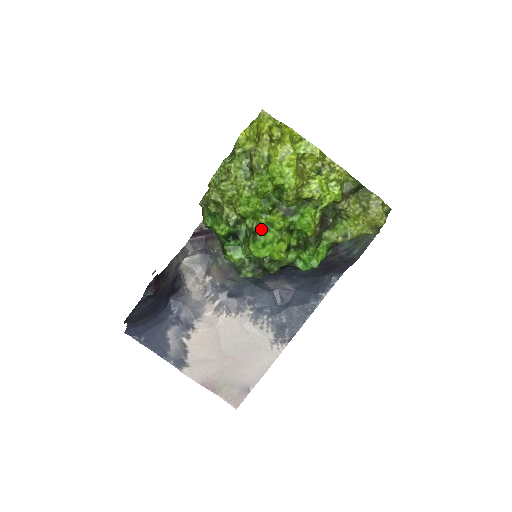
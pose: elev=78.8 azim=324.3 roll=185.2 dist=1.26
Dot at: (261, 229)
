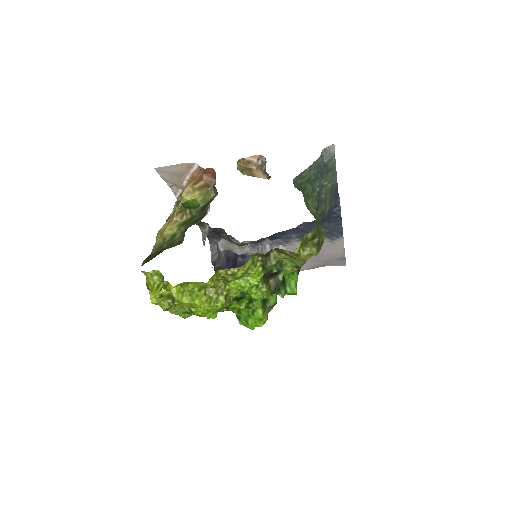
Dot at: (234, 312)
